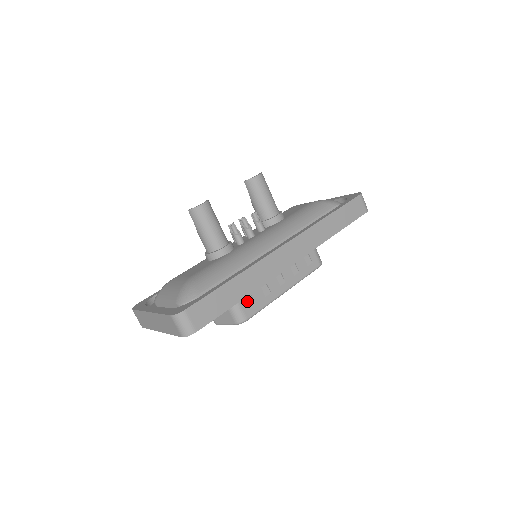
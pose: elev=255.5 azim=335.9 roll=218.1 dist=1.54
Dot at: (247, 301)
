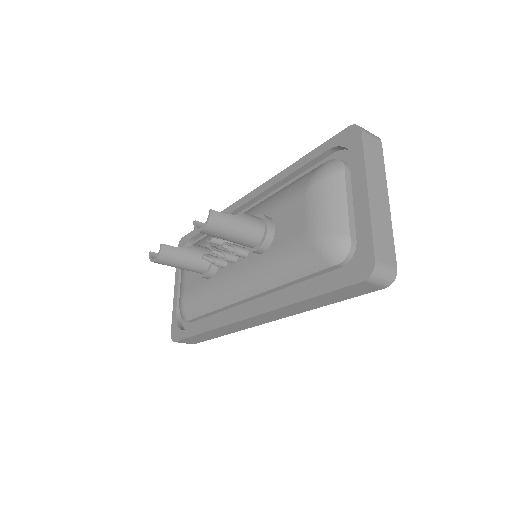
Dot at: occluded
